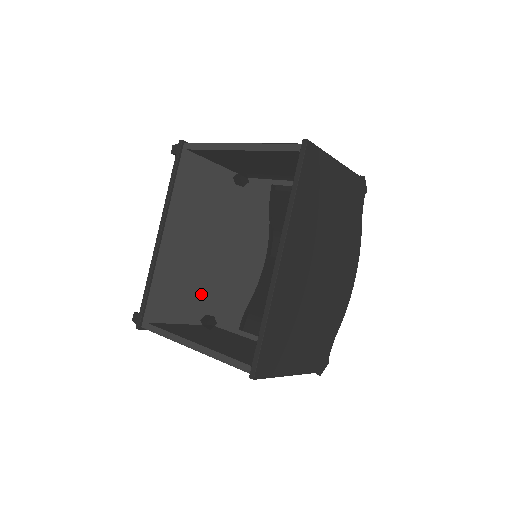
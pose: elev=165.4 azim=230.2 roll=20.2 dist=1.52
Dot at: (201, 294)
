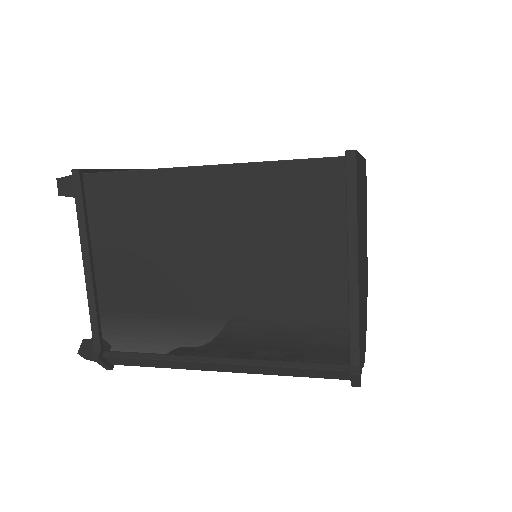
Dot at: occluded
